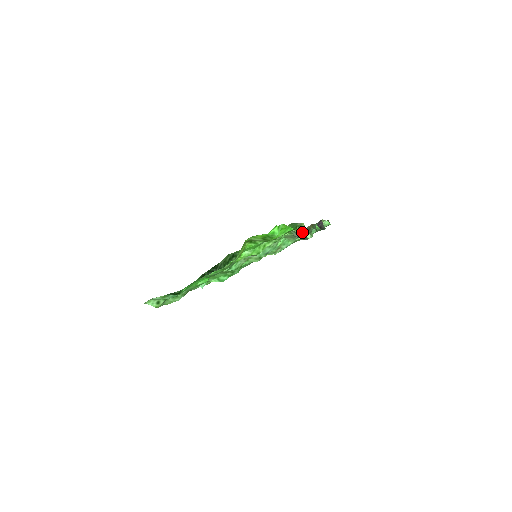
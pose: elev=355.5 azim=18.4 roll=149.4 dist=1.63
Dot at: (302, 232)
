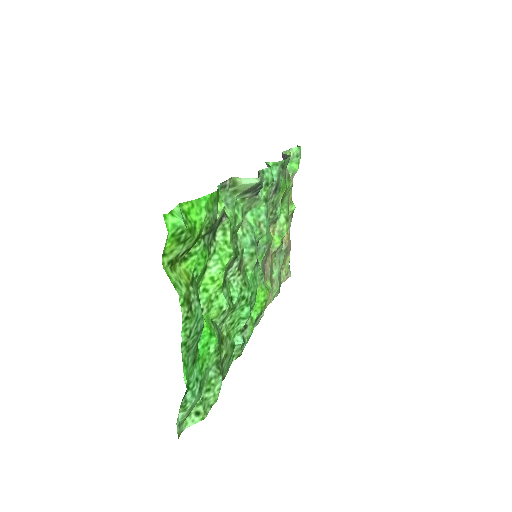
Dot at: (244, 186)
